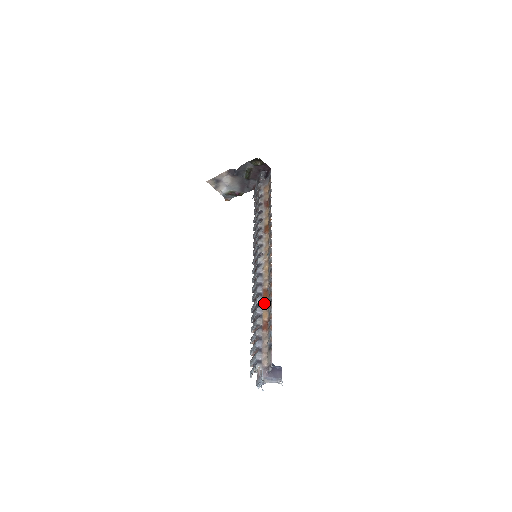
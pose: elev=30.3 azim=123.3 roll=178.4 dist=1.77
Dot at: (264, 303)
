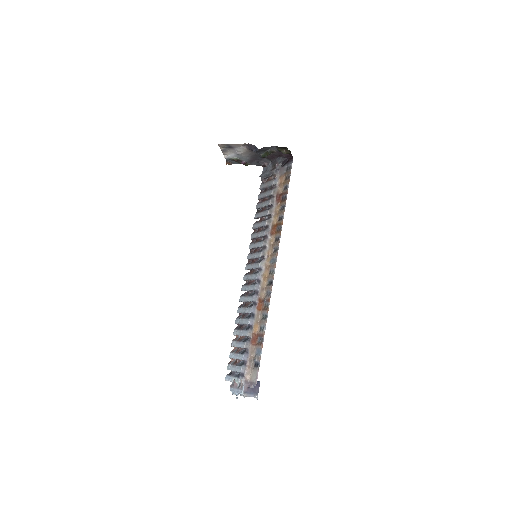
Dot at: (257, 314)
